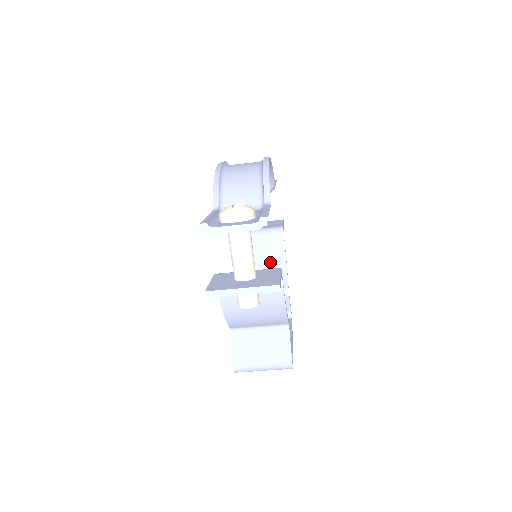
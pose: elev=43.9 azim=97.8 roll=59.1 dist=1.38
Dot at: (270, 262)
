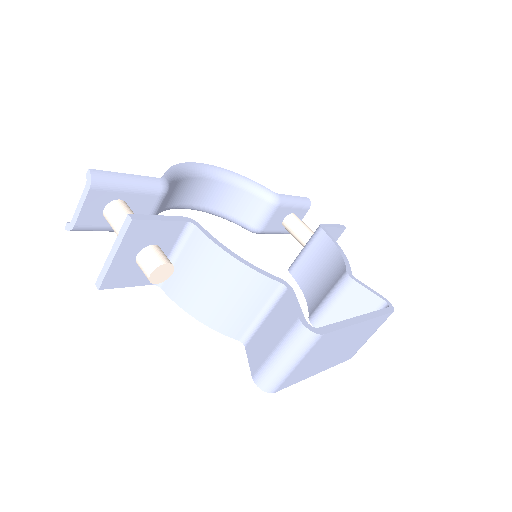
Dot at: (326, 266)
